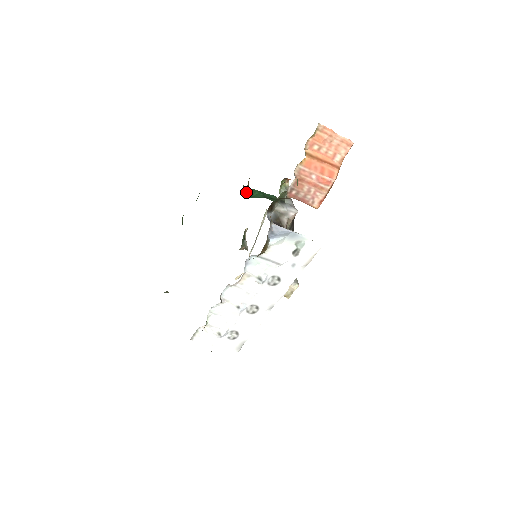
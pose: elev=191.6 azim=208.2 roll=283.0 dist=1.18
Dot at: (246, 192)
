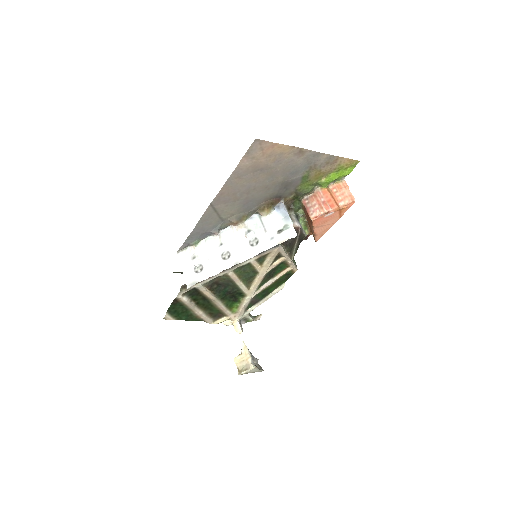
Dot at: occluded
